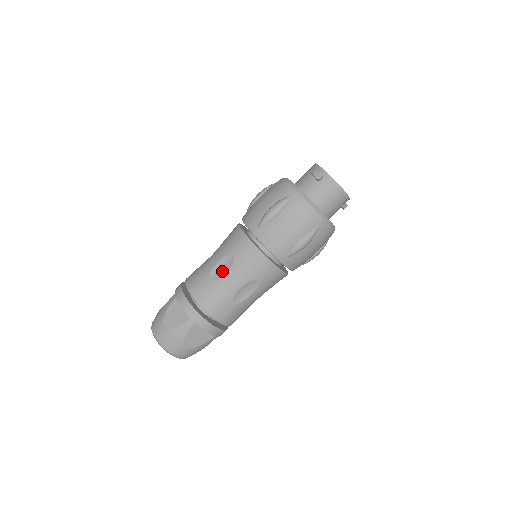
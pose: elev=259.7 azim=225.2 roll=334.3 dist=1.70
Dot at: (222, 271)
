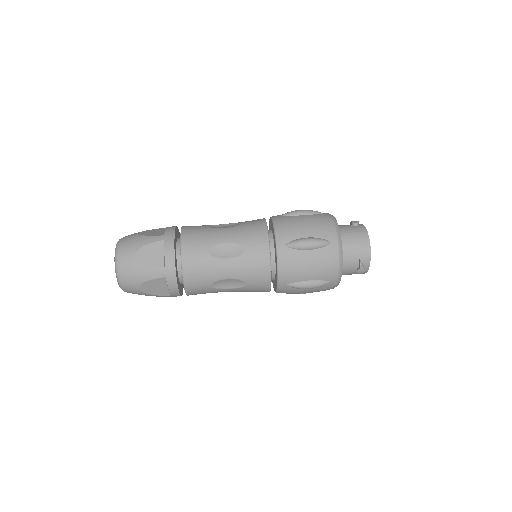
Dot at: (223, 227)
